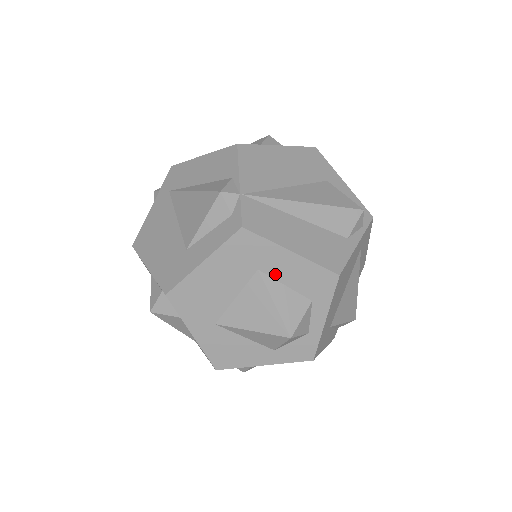
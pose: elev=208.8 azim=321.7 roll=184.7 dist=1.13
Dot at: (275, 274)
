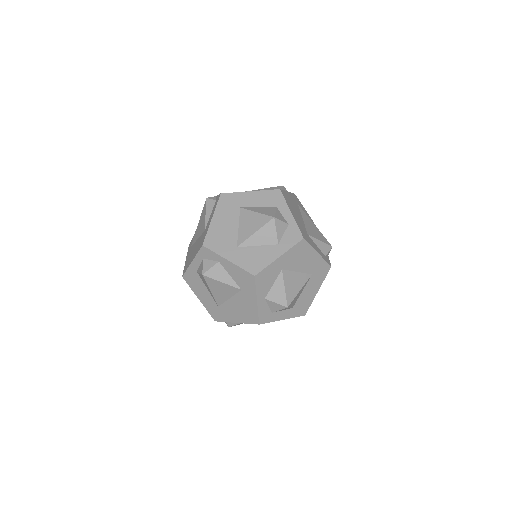
Dot at: (250, 205)
